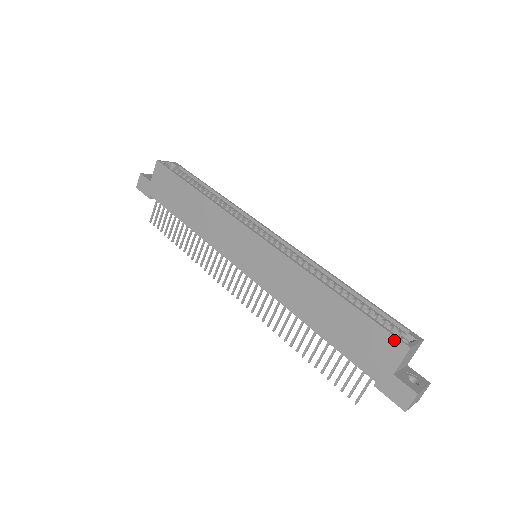
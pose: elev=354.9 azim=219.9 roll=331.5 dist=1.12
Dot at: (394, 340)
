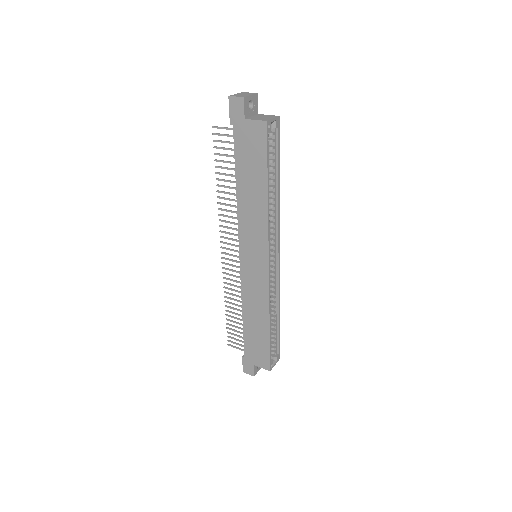
Dot at: (268, 364)
